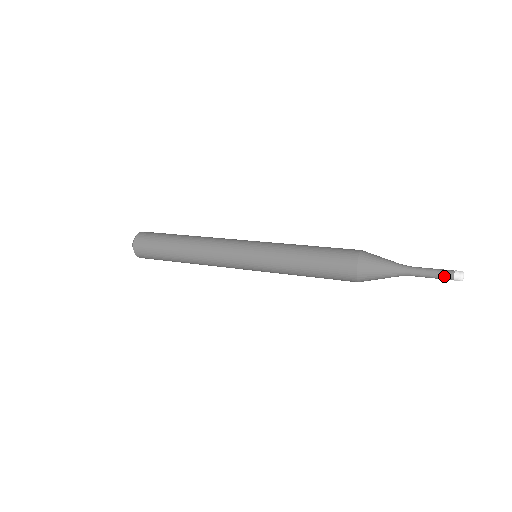
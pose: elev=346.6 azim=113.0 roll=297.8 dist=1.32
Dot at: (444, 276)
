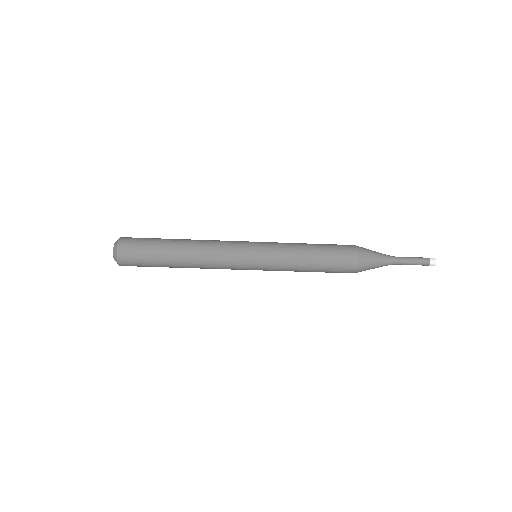
Dot at: (422, 258)
